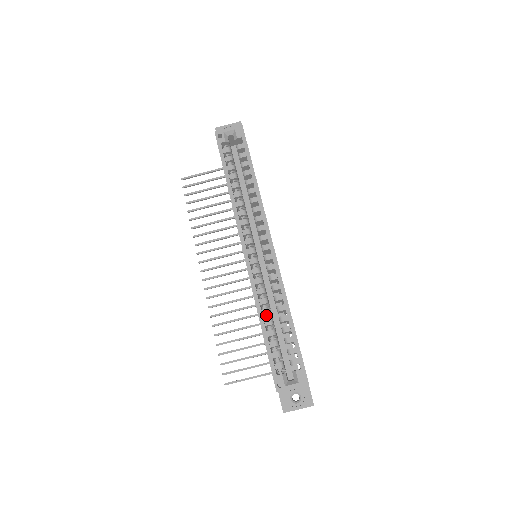
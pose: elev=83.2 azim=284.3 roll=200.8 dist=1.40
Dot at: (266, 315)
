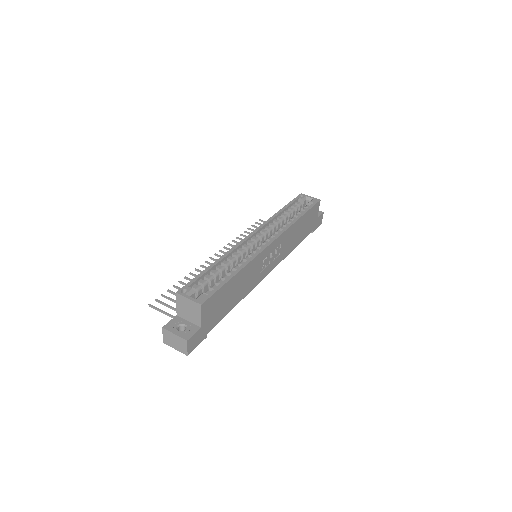
Dot at: (224, 266)
